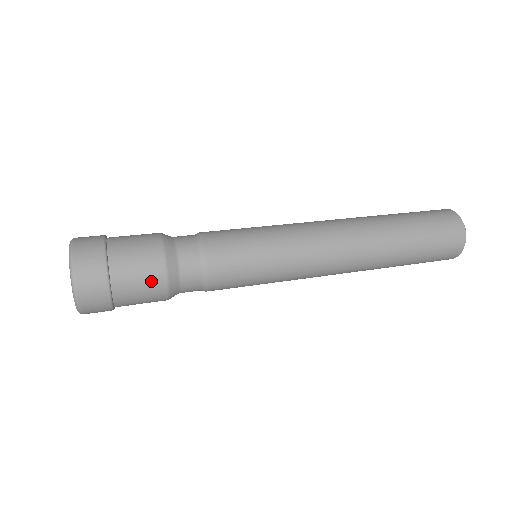
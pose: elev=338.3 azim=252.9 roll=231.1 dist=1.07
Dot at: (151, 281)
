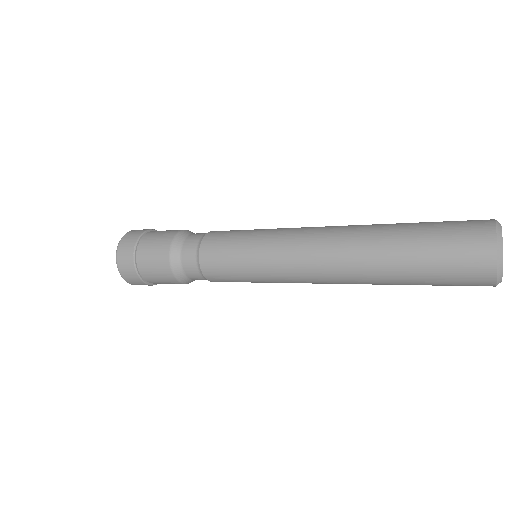
Dot at: (159, 258)
